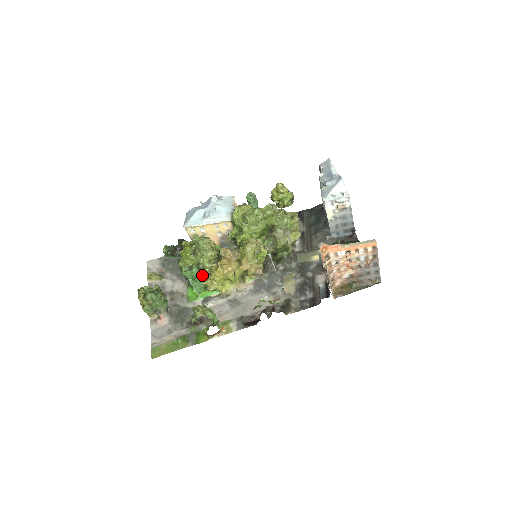
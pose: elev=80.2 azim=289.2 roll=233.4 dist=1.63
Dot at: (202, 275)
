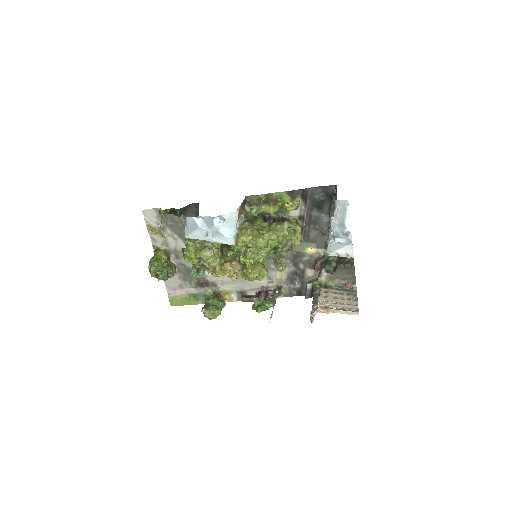
Dot at: (207, 269)
